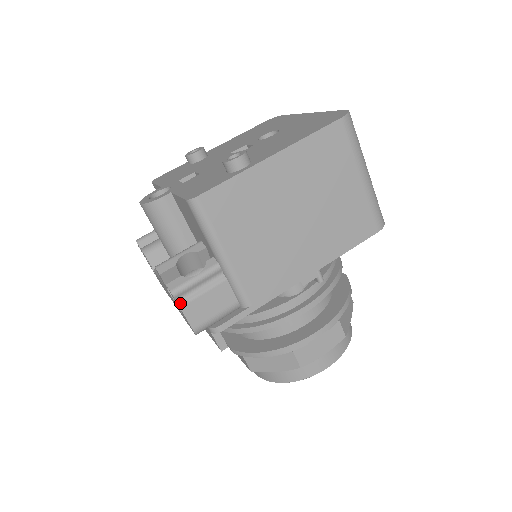
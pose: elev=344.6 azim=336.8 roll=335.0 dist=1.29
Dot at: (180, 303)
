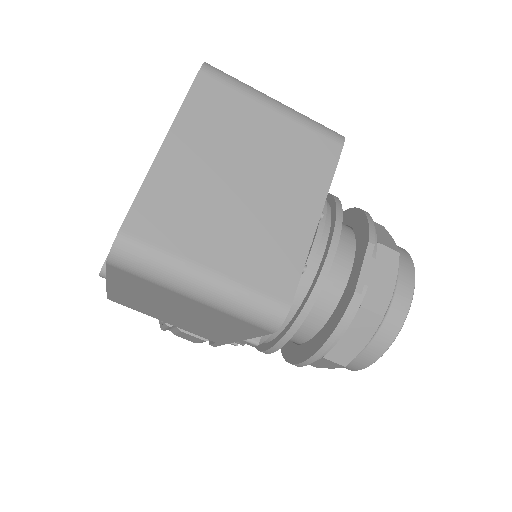
Dot at: (172, 332)
